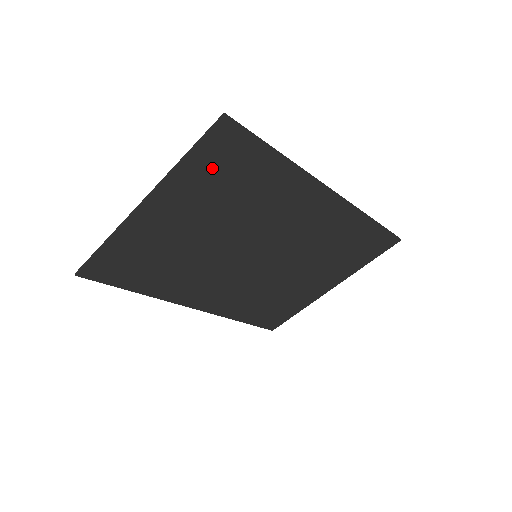
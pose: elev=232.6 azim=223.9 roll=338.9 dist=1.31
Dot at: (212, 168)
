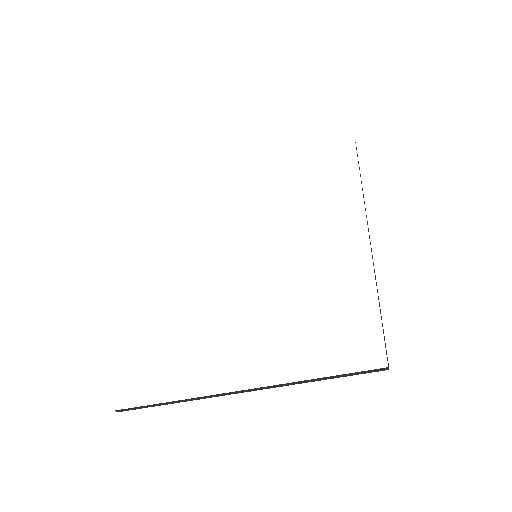
Dot at: occluded
